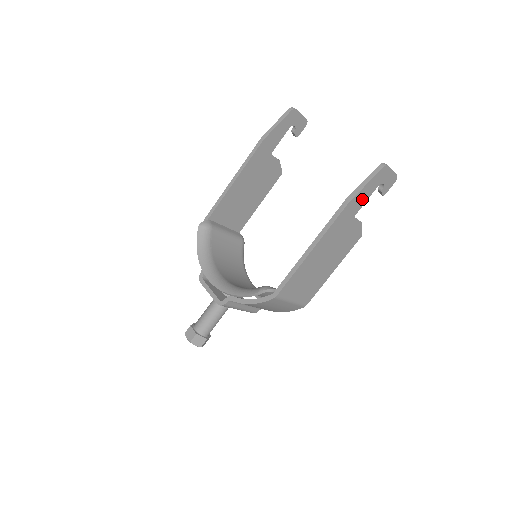
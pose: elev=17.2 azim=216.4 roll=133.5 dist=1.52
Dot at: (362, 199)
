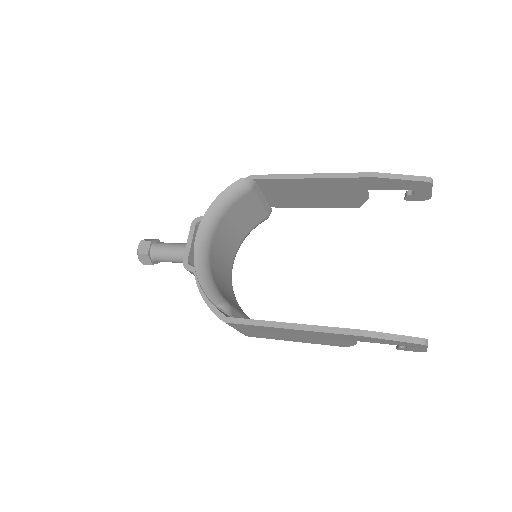
Dot at: (376, 341)
